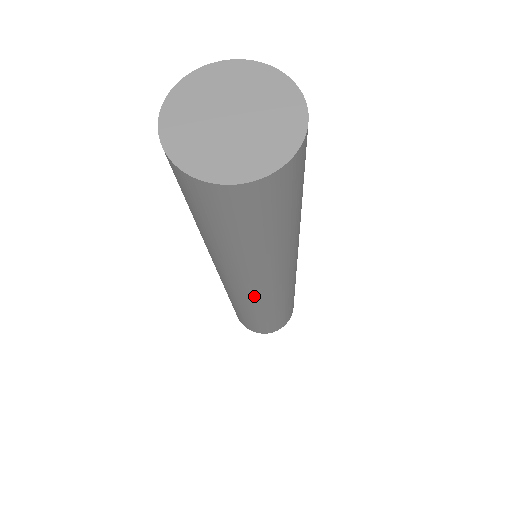
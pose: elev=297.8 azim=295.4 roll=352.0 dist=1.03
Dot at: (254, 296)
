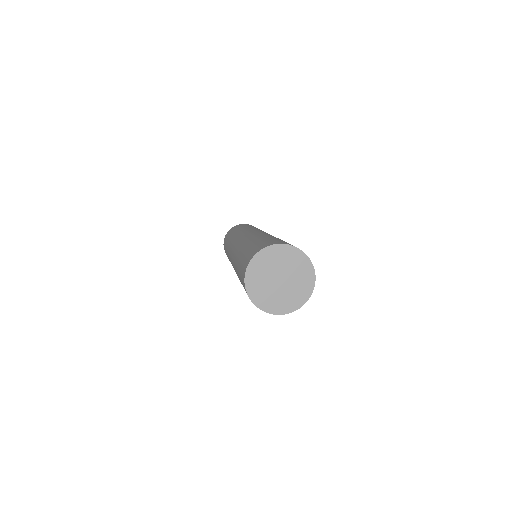
Dot at: occluded
